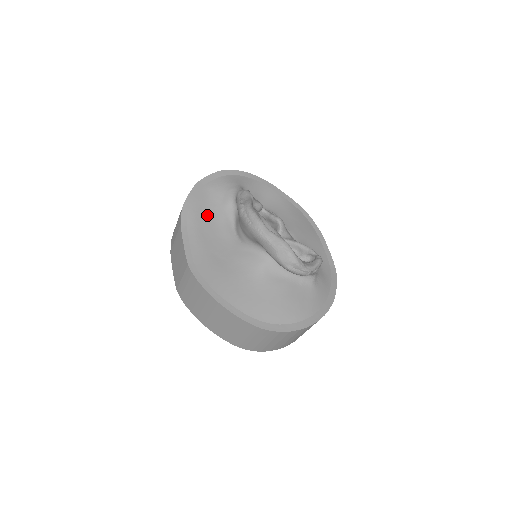
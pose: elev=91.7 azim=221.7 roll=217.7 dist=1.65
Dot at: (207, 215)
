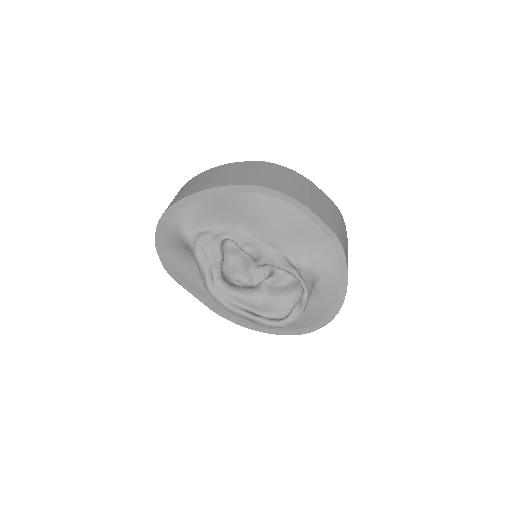
Dot at: (189, 267)
